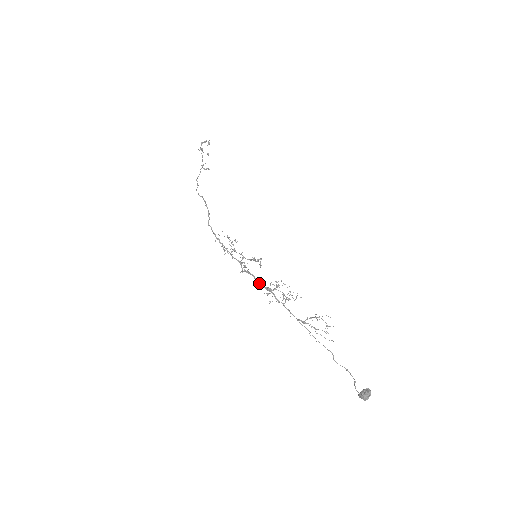
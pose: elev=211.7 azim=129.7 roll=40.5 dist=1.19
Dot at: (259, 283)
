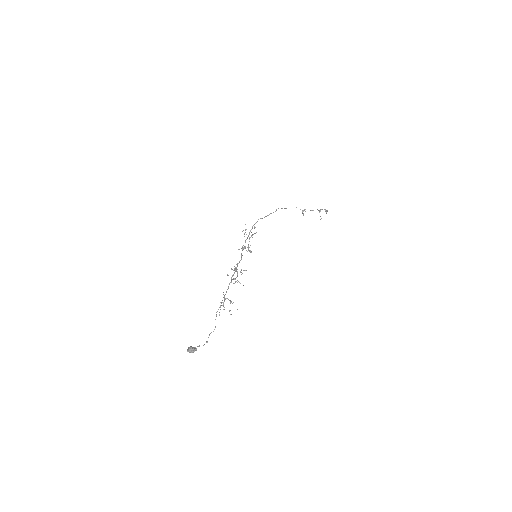
Dot at: occluded
